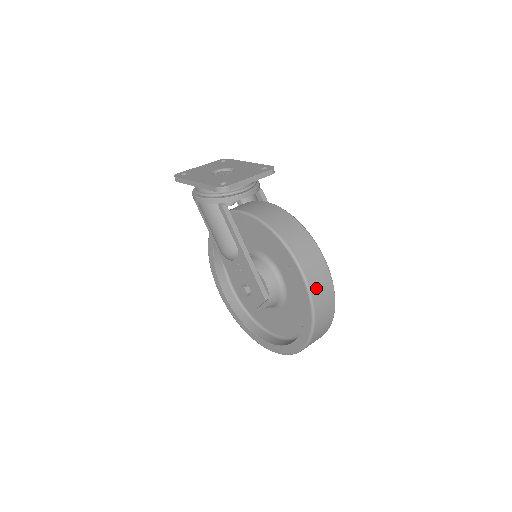
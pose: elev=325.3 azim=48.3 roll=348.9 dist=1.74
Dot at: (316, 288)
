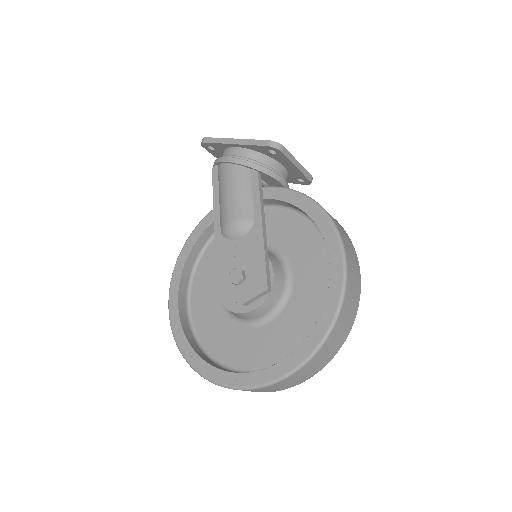
Dot at: (350, 282)
